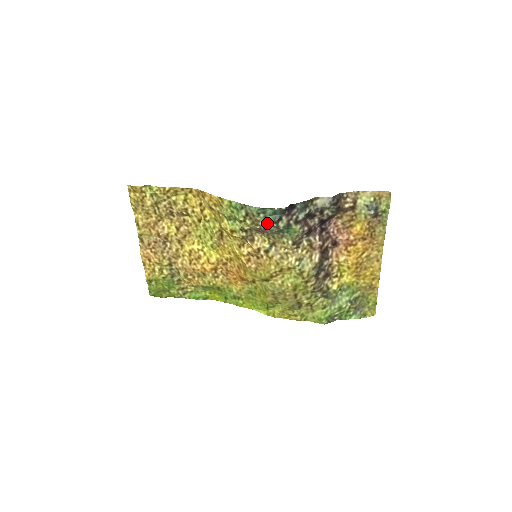
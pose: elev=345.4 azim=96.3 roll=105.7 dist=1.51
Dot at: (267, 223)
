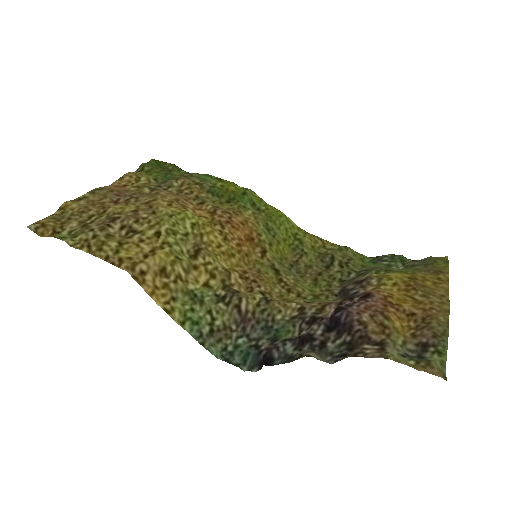
Dot at: (242, 341)
